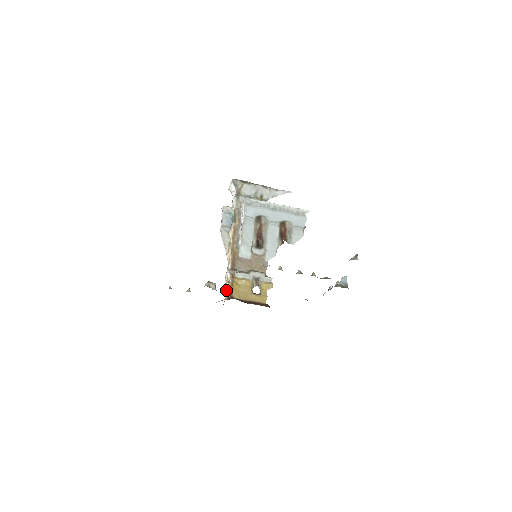
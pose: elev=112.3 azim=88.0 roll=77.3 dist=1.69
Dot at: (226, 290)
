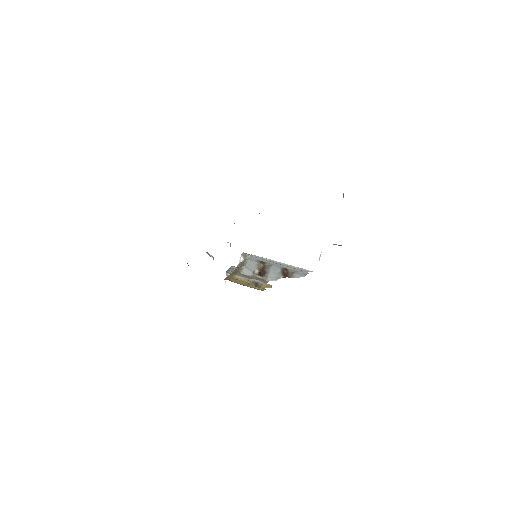
Dot at: occluded
